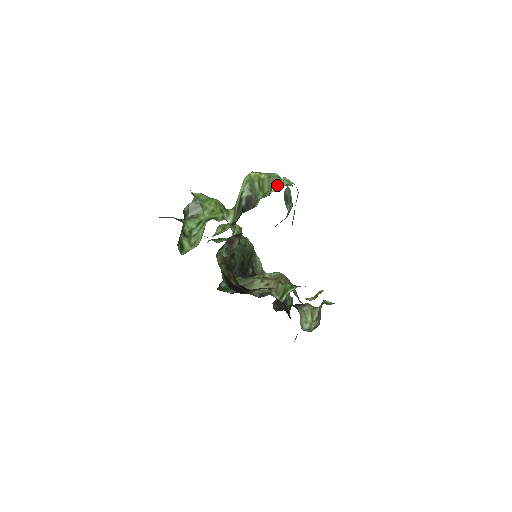
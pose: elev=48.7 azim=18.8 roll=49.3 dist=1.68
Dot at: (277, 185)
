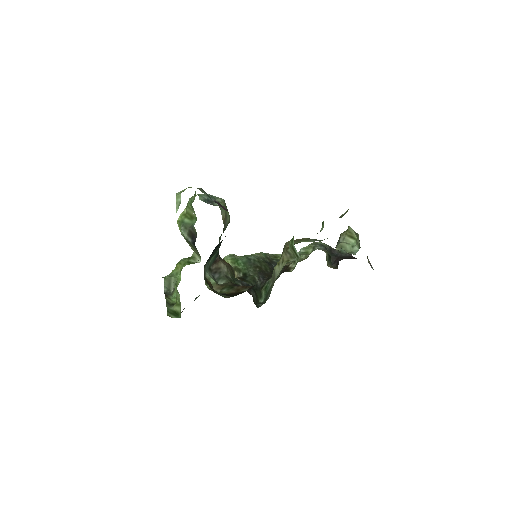
Dot at: occluded
